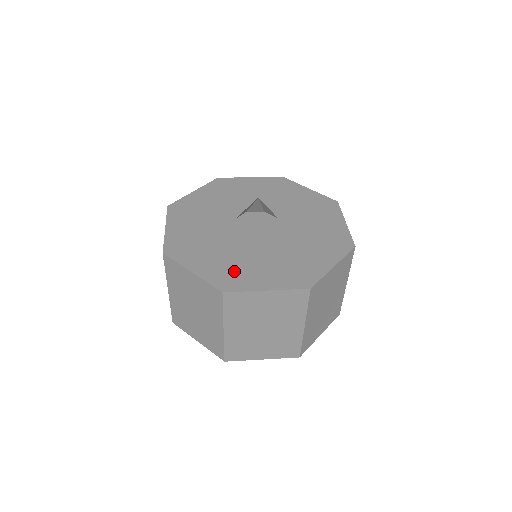
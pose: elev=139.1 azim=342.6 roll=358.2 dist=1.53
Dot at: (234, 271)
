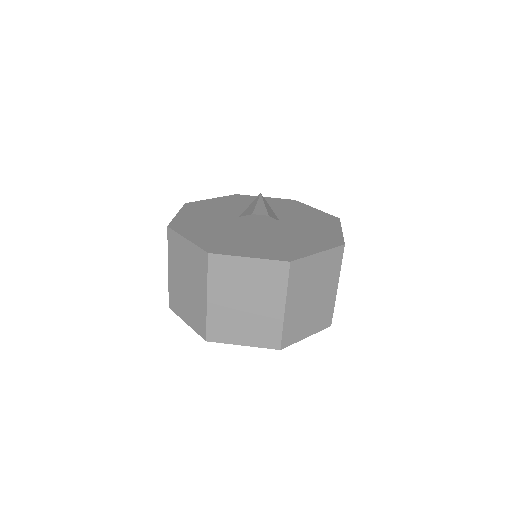
Dot at: (194, 225)
